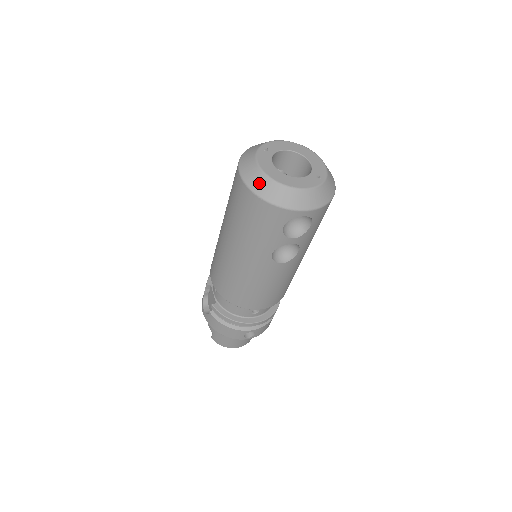
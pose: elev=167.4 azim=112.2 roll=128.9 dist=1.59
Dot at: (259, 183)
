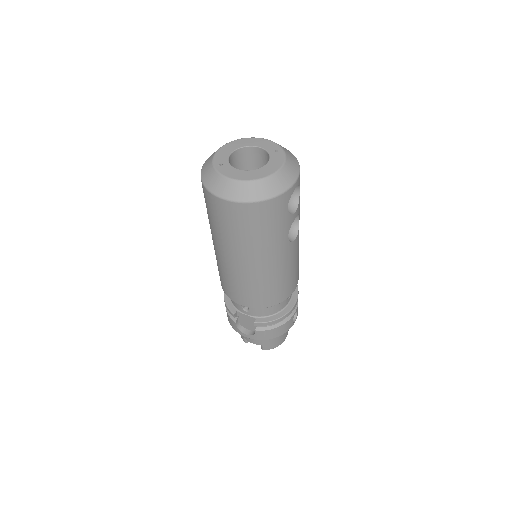
Dot at: (248, 192)
